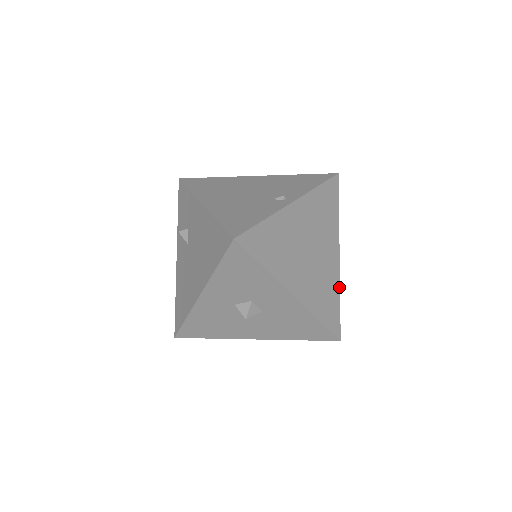
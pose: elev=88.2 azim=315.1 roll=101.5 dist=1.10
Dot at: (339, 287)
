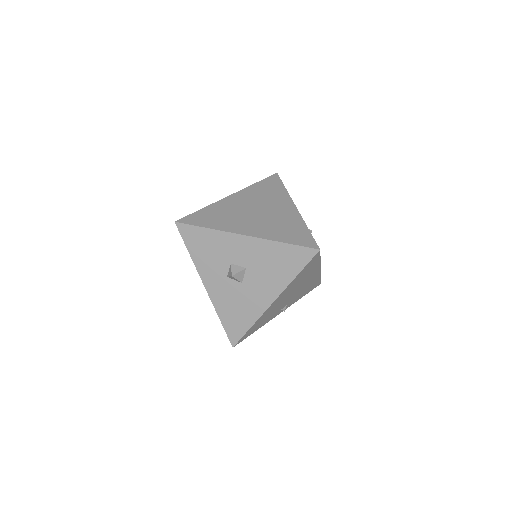
Dot at: (303, 222)
